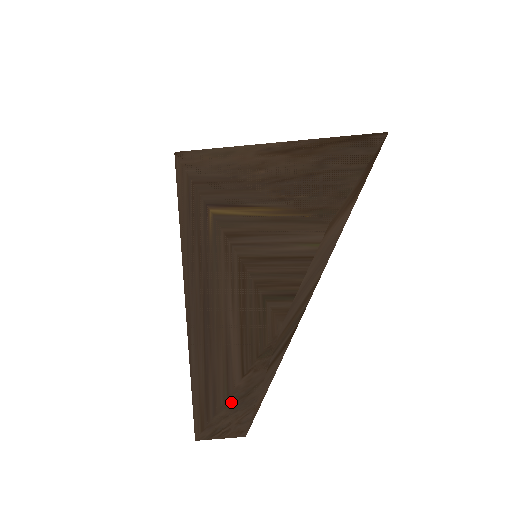
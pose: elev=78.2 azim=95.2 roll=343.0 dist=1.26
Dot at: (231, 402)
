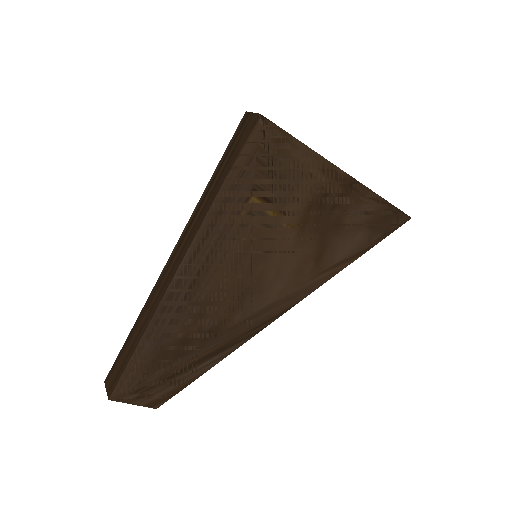
Dot at: (162, 377)
